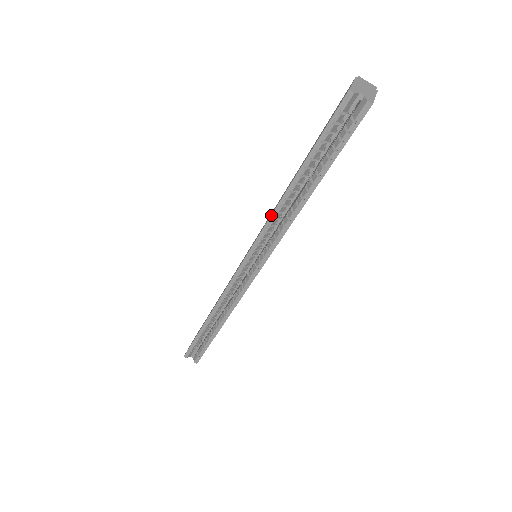
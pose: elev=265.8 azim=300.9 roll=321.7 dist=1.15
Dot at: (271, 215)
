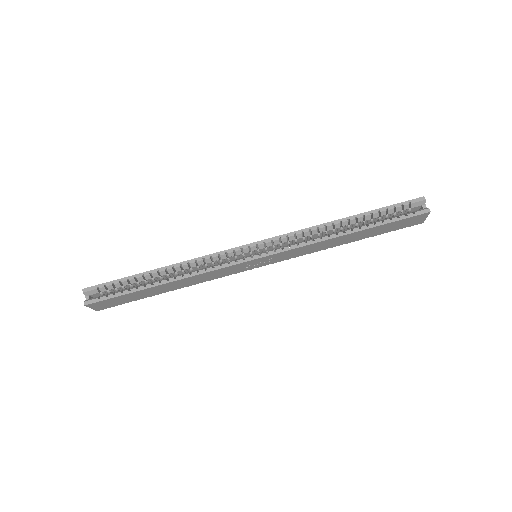
Dot at: (312, 226)
